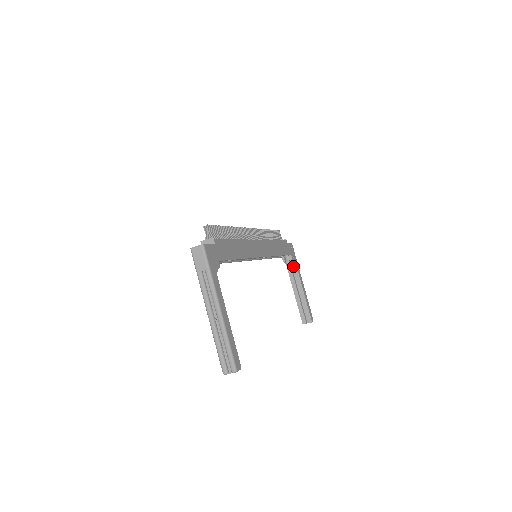
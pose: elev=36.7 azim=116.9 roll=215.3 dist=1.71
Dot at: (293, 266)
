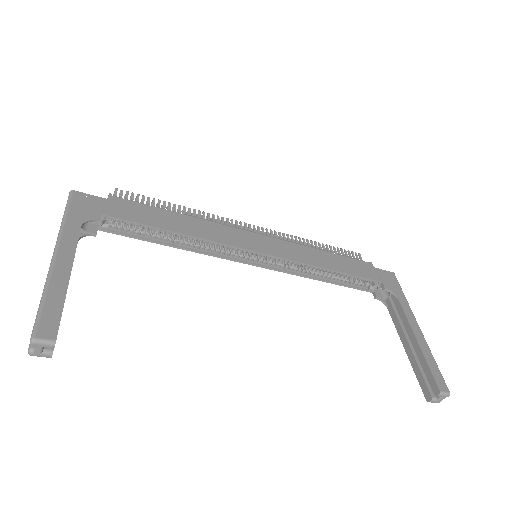
Dot at: (394, 303)
